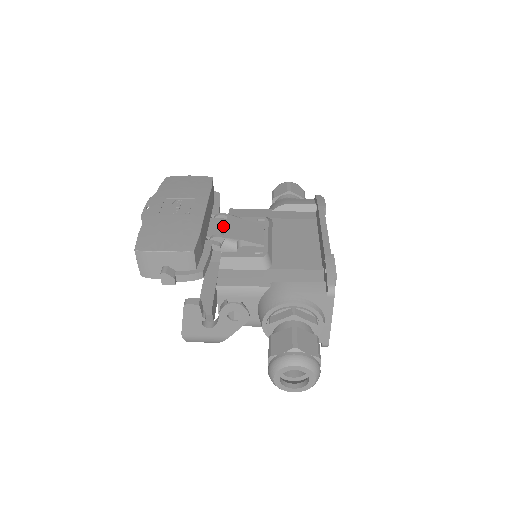
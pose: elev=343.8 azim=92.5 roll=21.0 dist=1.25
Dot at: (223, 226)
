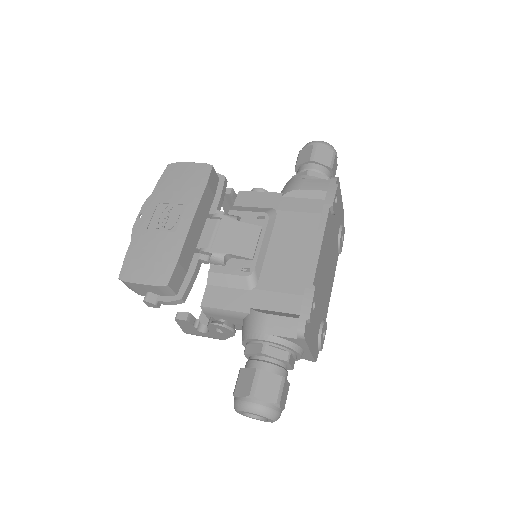
Dot at: (216, 232)
